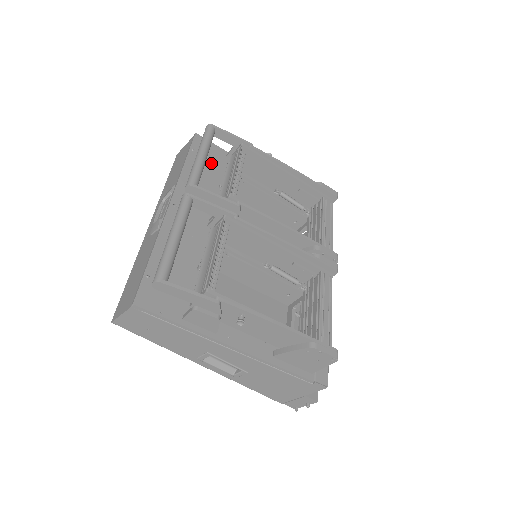
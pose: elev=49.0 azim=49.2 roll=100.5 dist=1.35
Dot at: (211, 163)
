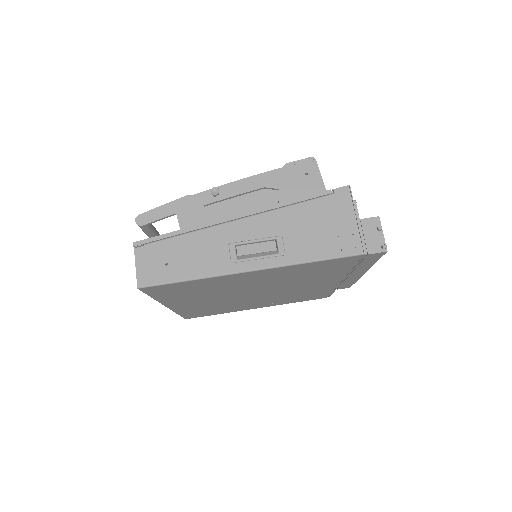
Dot at: occluded
